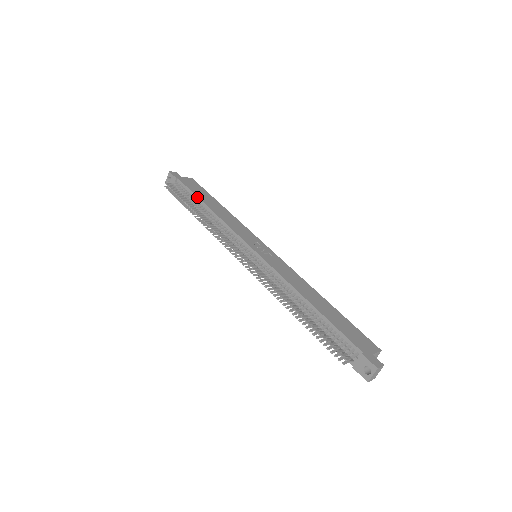
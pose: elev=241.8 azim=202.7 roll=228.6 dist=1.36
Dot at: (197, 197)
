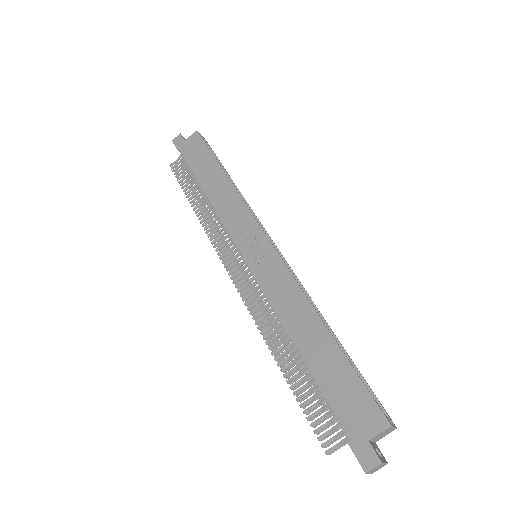
Dot at: (195, 176)
